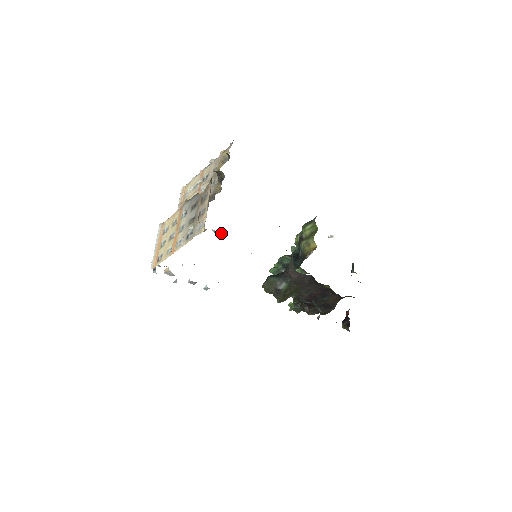
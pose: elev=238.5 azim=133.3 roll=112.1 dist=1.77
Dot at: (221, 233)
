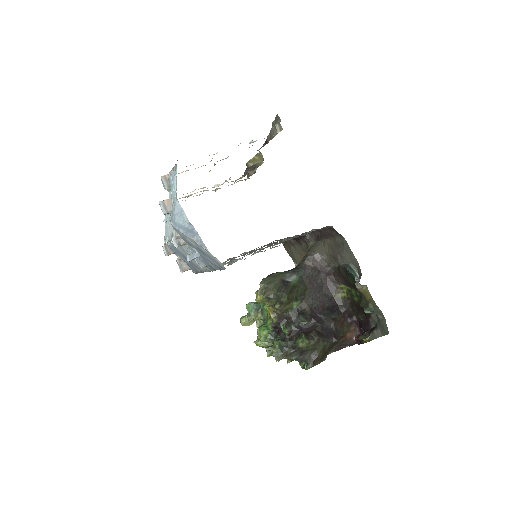
Dot at: (184, 267)
